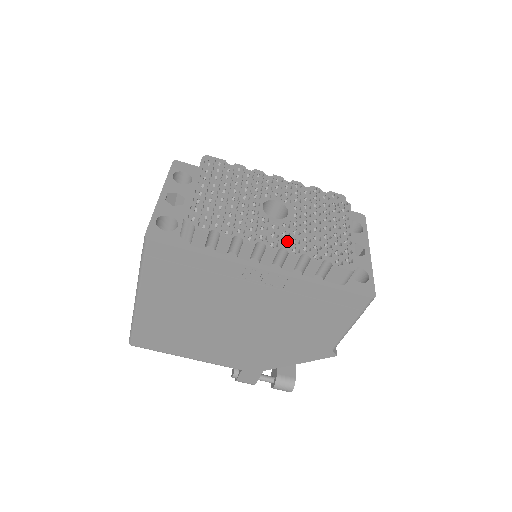
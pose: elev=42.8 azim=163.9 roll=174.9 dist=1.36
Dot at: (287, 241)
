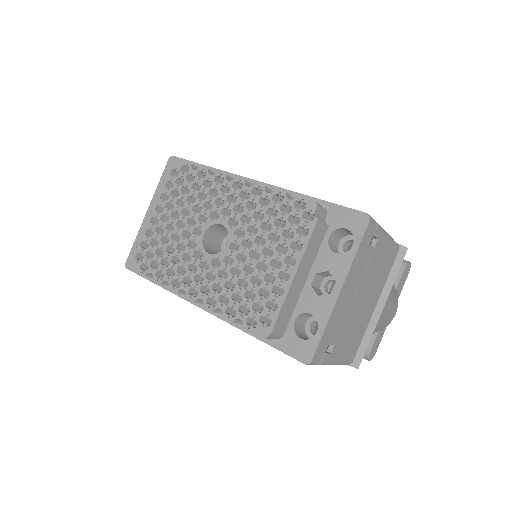
Dot at: (209, 288)
